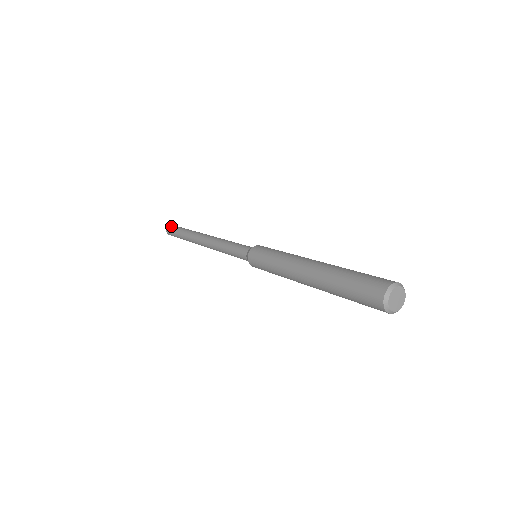
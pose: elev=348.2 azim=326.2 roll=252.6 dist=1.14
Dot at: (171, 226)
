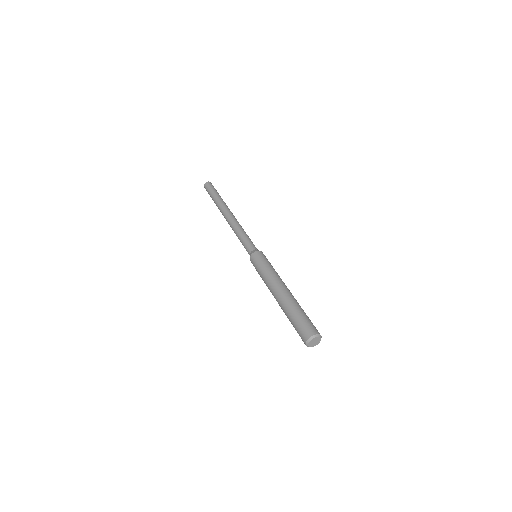
Dot at: (210, 184)
